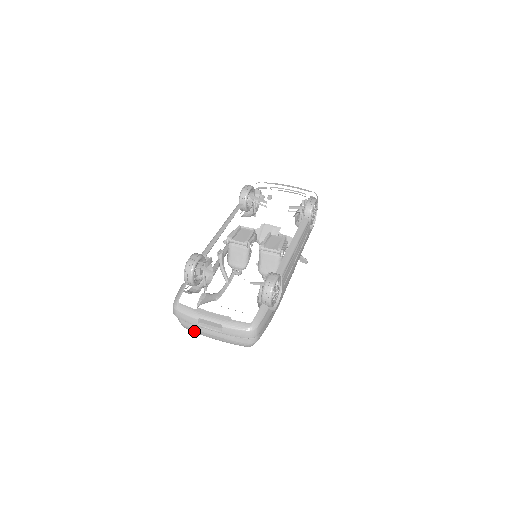
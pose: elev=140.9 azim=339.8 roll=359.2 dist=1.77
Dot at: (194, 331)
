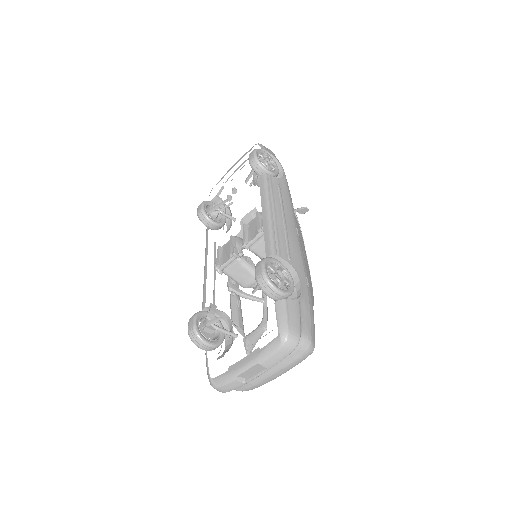
Dot at: (256, 387)
